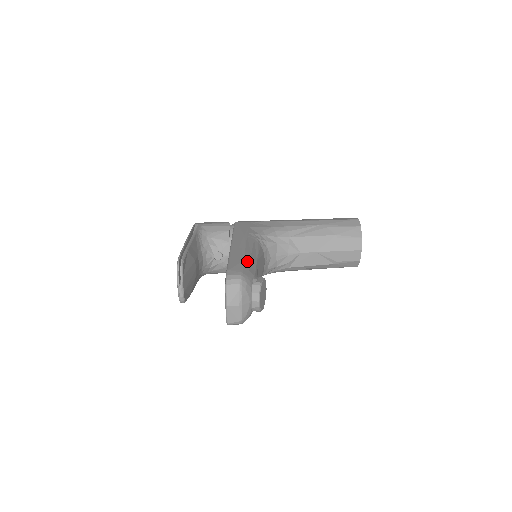
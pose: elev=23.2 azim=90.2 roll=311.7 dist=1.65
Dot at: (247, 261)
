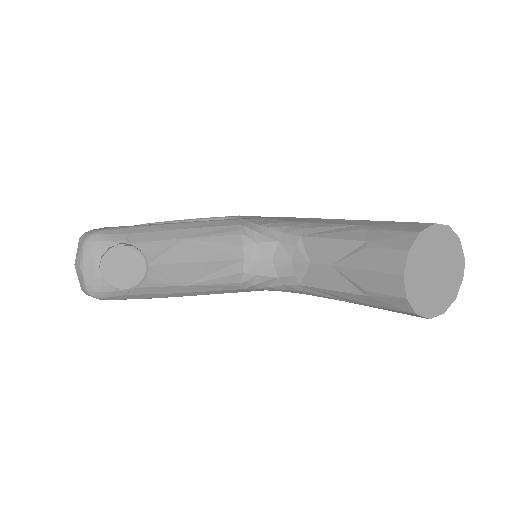
Dot at: (148, 228)
